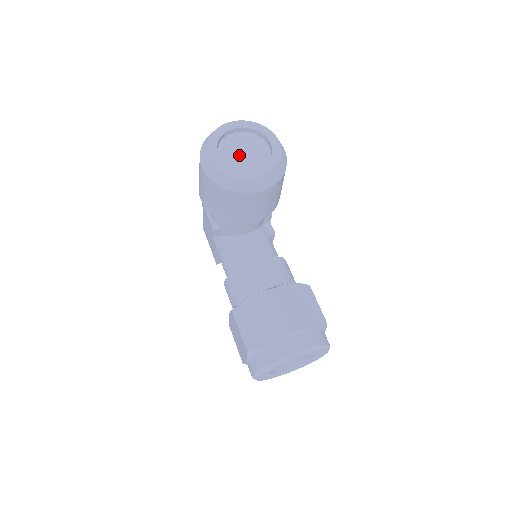
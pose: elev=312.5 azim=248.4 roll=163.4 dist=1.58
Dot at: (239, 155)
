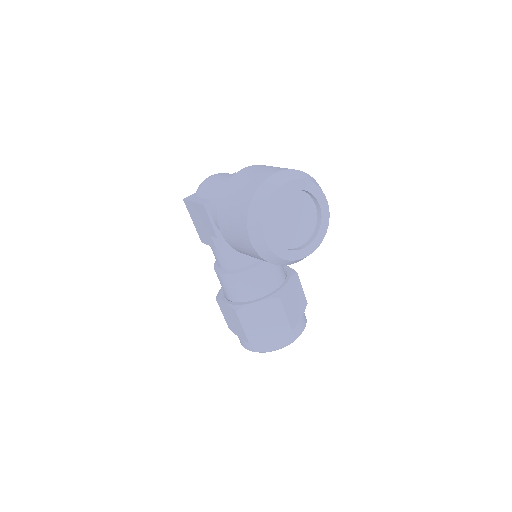
Dot at: (289, 224)
